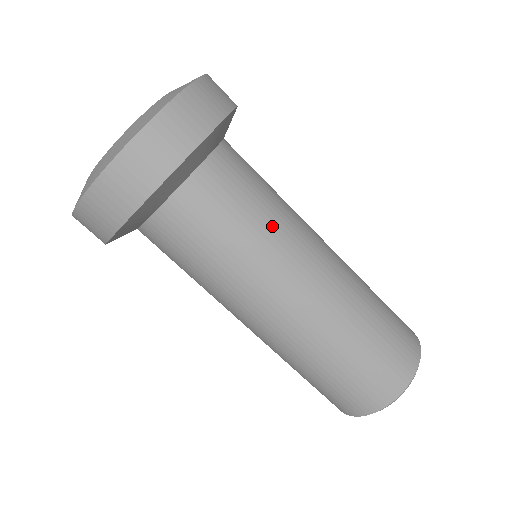
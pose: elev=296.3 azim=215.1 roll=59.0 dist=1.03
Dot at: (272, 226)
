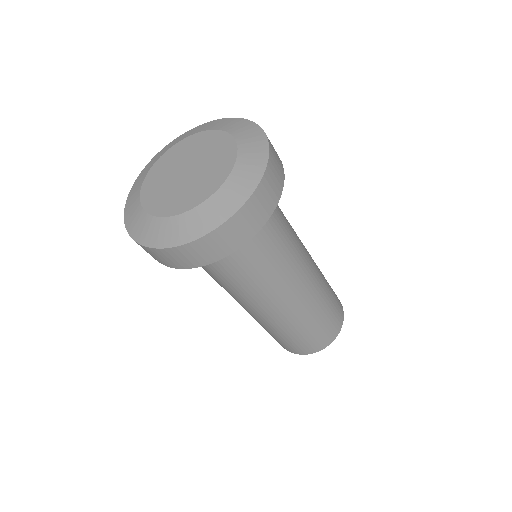
Dot at: (261, 281)
